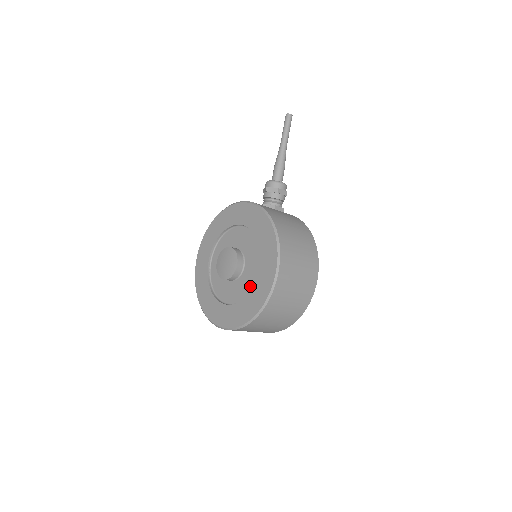
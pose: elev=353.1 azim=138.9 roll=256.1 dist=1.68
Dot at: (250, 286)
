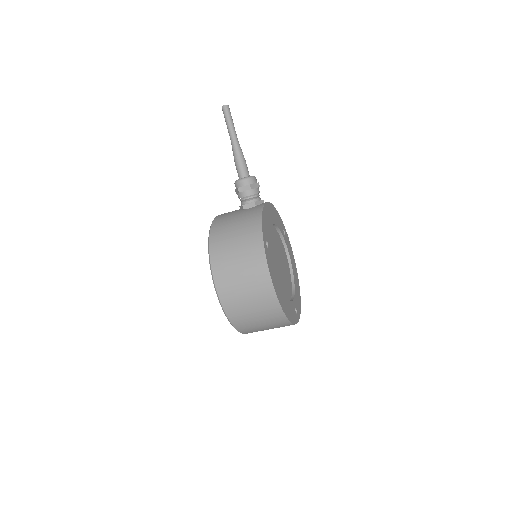
Dot at: occluded
